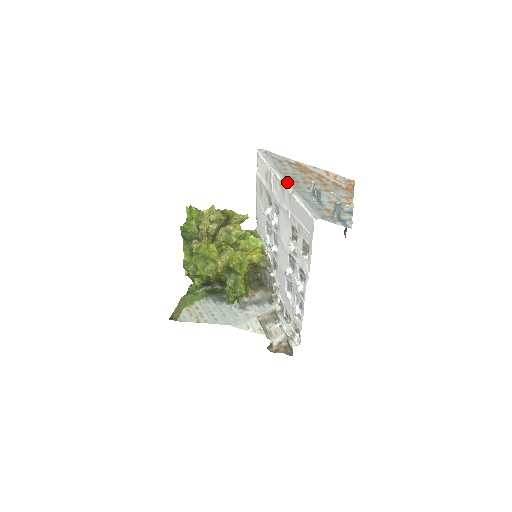
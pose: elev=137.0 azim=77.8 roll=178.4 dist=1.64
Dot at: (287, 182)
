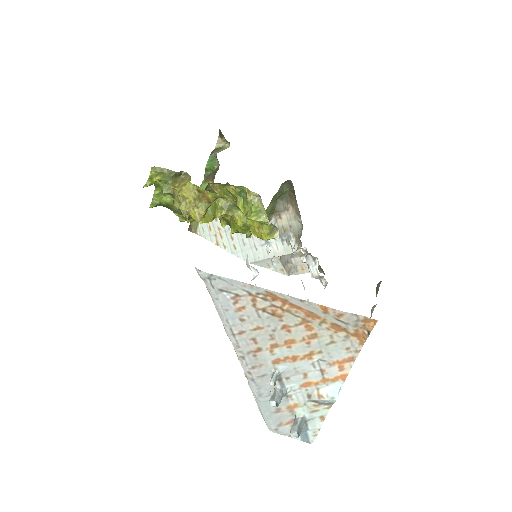
Dot at: (239, 358)
